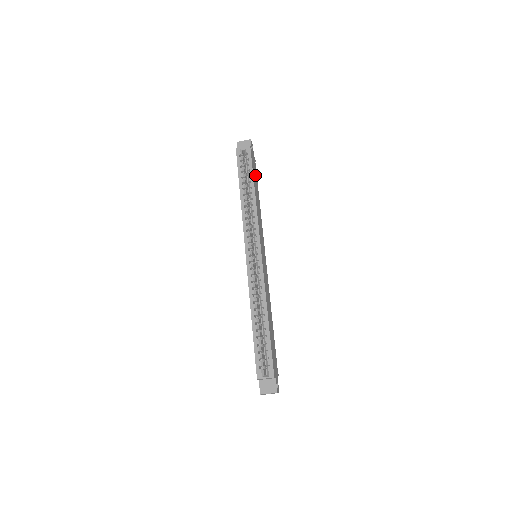
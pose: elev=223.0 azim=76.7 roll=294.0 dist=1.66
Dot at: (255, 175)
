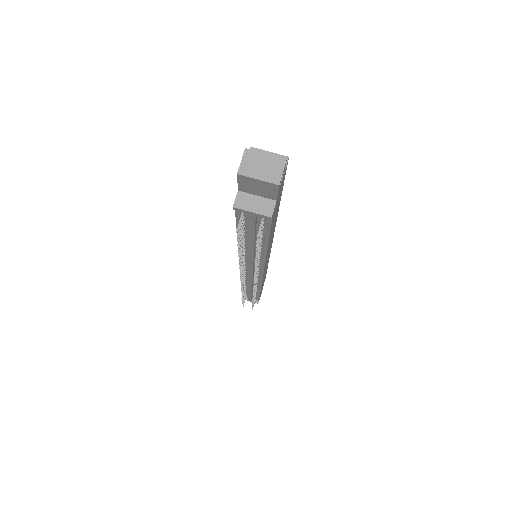
Dot at: occluded
